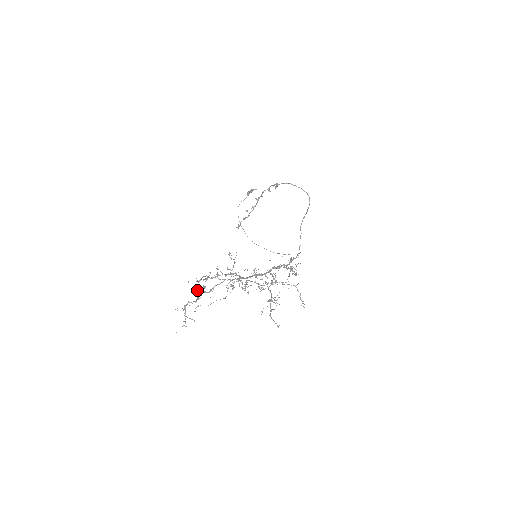
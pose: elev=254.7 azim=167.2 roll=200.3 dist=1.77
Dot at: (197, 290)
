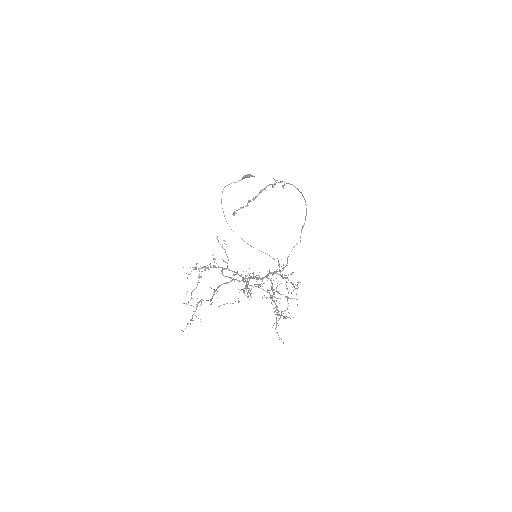
Dot at: (214, 289)
